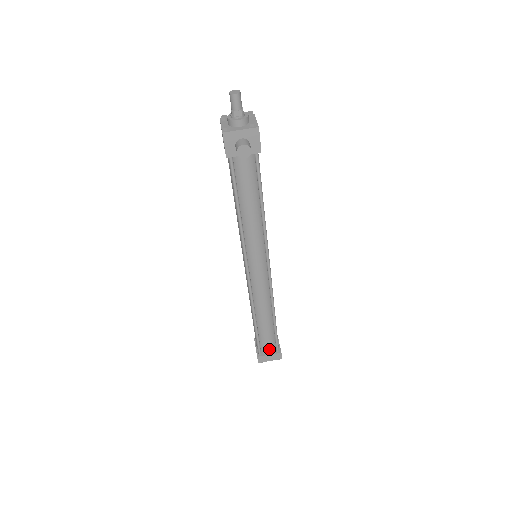
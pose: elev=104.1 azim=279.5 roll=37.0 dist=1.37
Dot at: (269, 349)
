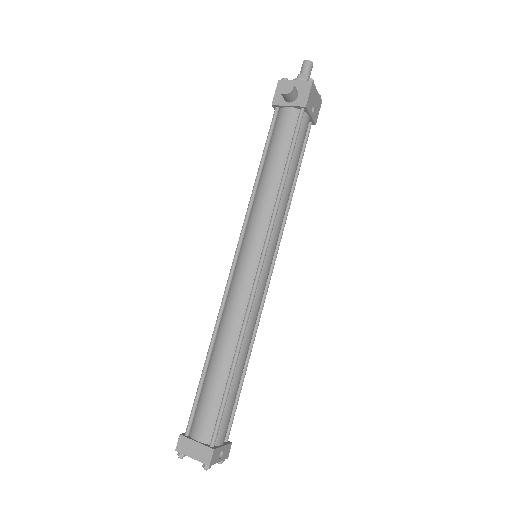
Dot at: (202, 430)
